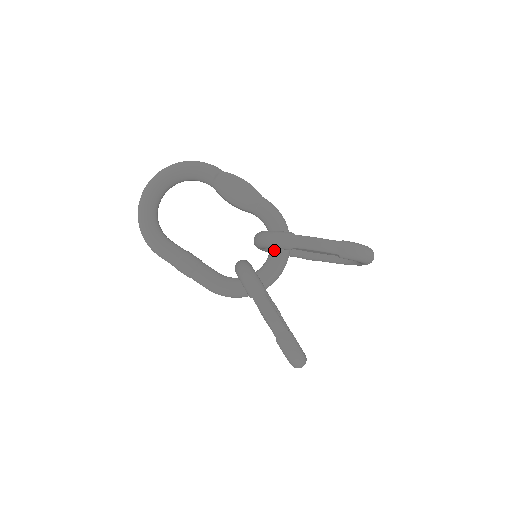
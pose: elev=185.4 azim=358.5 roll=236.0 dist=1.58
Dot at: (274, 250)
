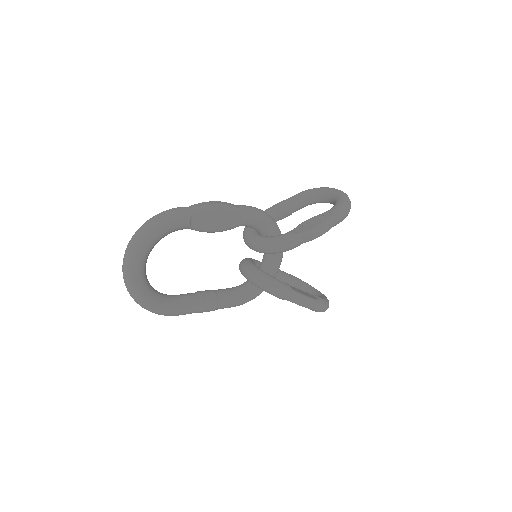
Dot at: occluded
